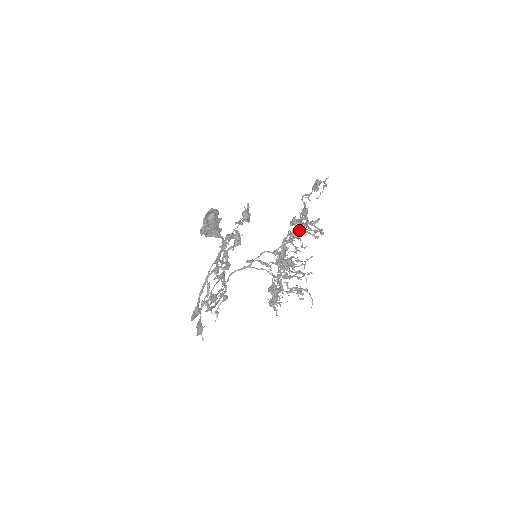
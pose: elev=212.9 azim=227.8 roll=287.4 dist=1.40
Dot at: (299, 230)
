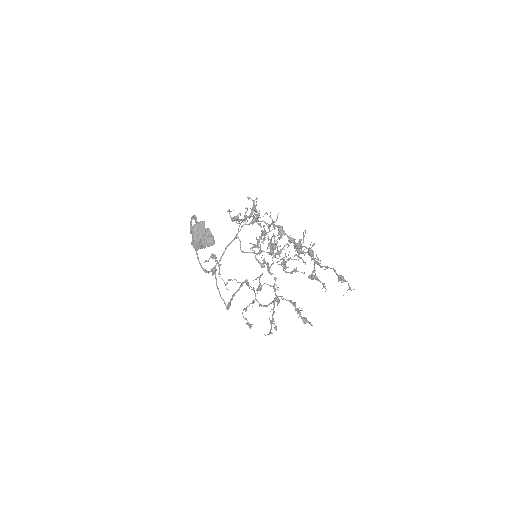
Dot at: (300, 253)
